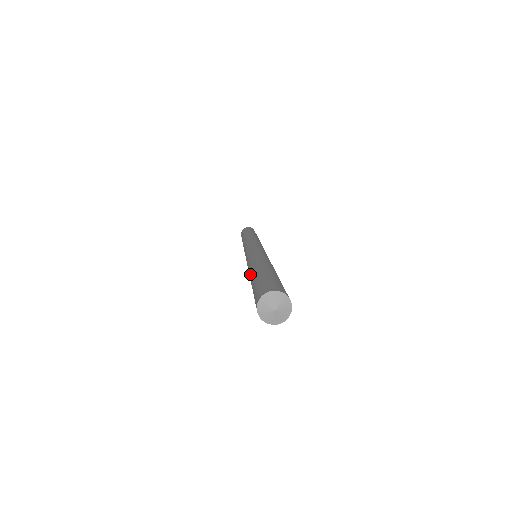
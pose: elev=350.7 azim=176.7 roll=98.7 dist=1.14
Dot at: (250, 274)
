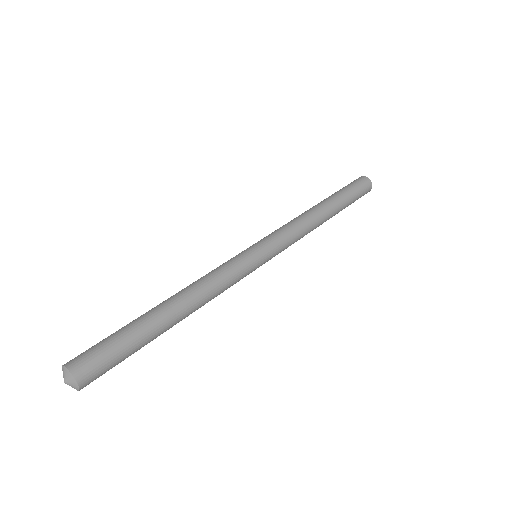
Dot at: (163, 301)
